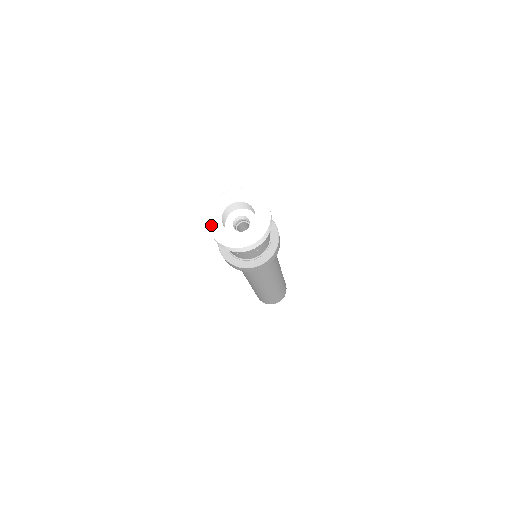
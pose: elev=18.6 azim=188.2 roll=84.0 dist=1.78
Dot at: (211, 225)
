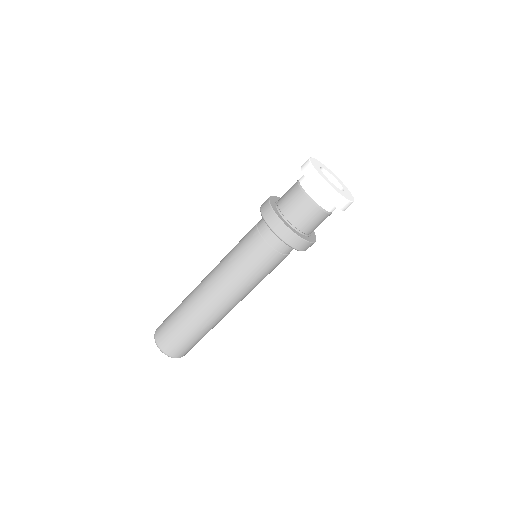
Dot at: (327, 181)
